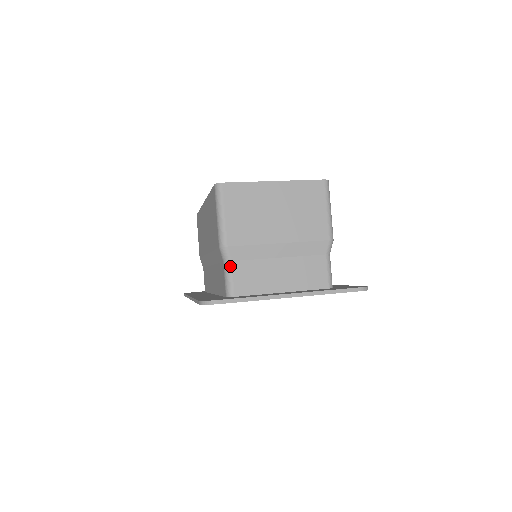
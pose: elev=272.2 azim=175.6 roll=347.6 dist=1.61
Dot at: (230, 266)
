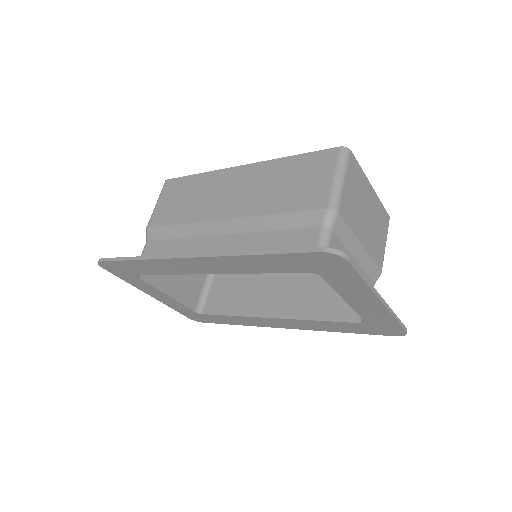
Dot at: (330, 235)
